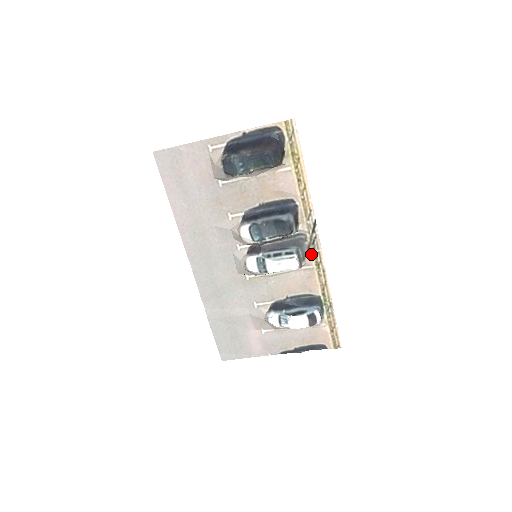
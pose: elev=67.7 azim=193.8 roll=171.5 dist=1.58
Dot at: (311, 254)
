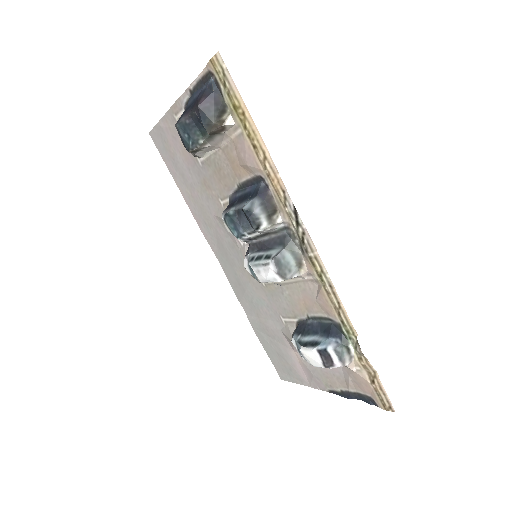
Dot at: (308, 258)
